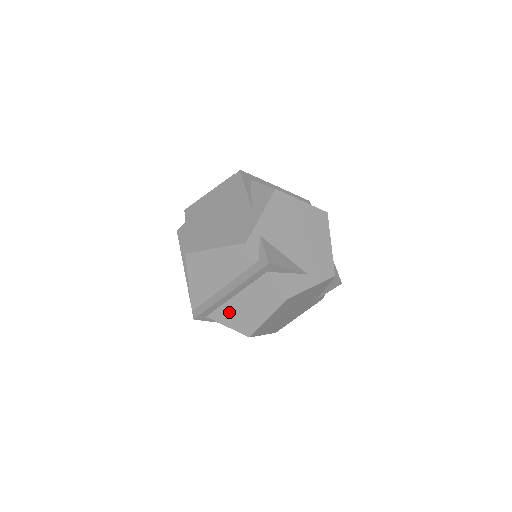
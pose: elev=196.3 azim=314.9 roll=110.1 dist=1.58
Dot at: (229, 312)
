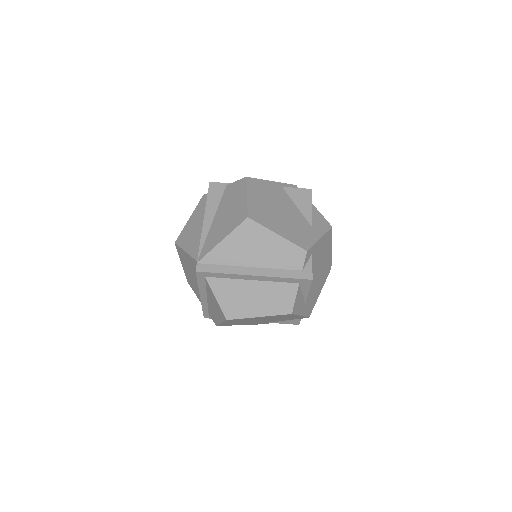
Dot at: (232, 288)
